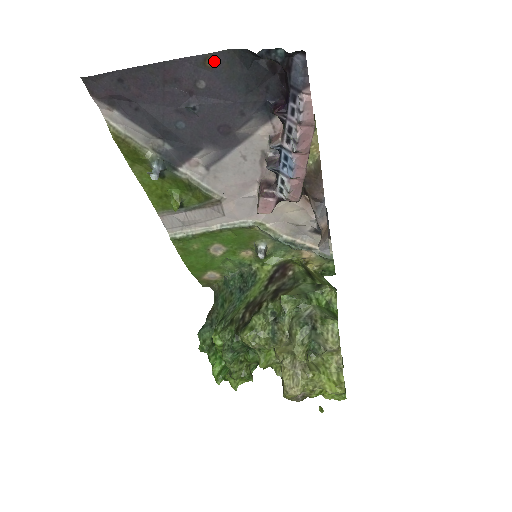
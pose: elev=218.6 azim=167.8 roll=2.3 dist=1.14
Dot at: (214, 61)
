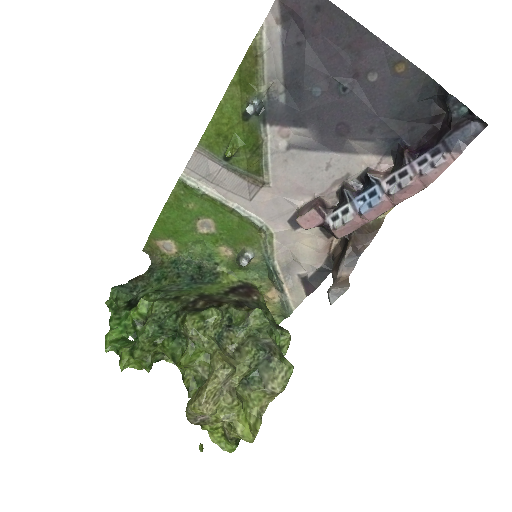
Dot at: (404, 70)
